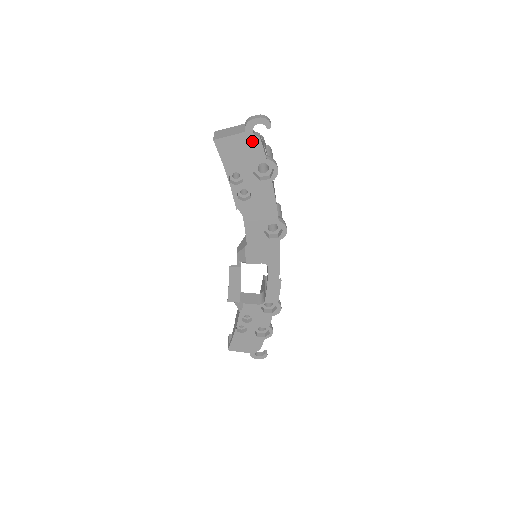
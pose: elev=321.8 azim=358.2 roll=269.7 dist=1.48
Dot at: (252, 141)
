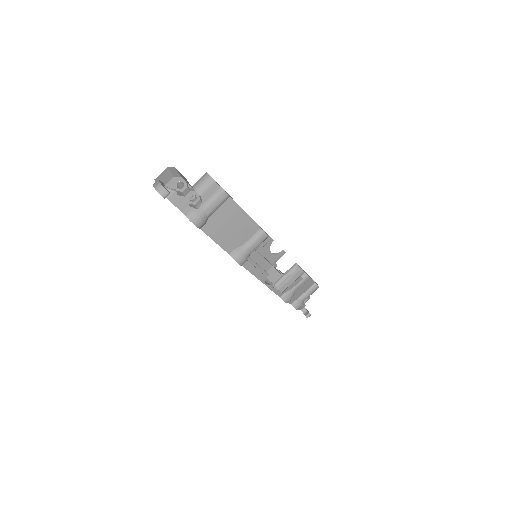
Dot at: occluded
